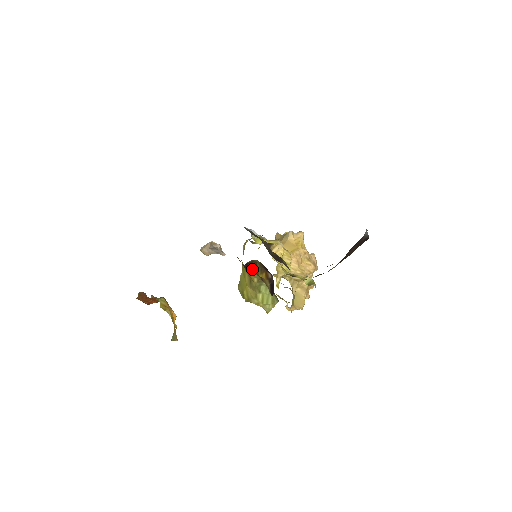
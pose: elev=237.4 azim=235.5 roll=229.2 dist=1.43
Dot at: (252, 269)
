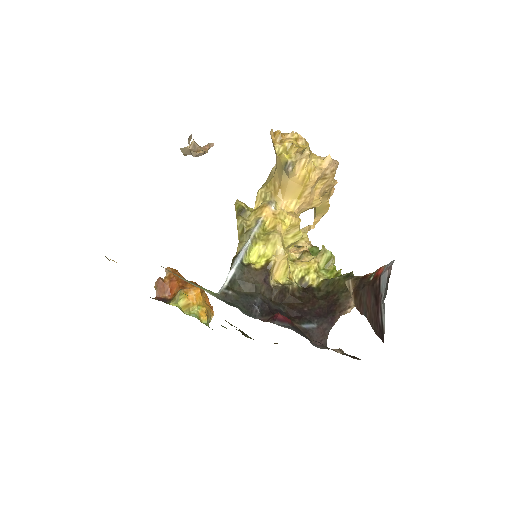
Dot at: occluded
